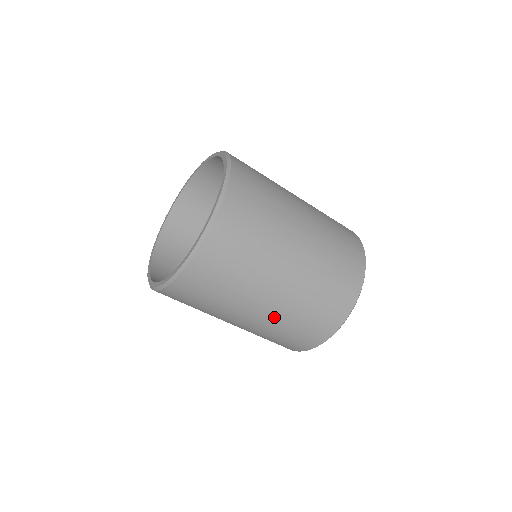
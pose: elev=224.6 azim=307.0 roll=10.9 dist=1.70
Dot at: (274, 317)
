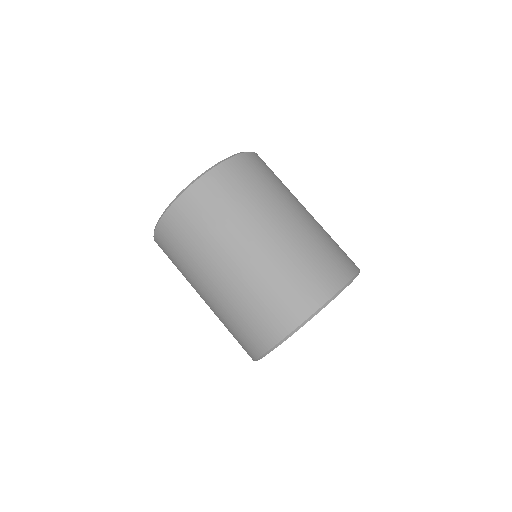
Dot at: (232, 289)
